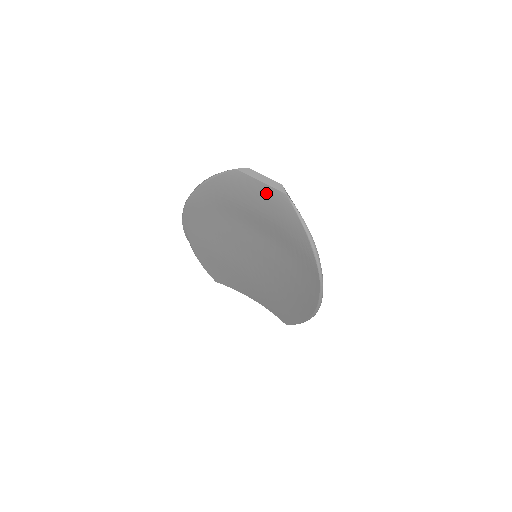
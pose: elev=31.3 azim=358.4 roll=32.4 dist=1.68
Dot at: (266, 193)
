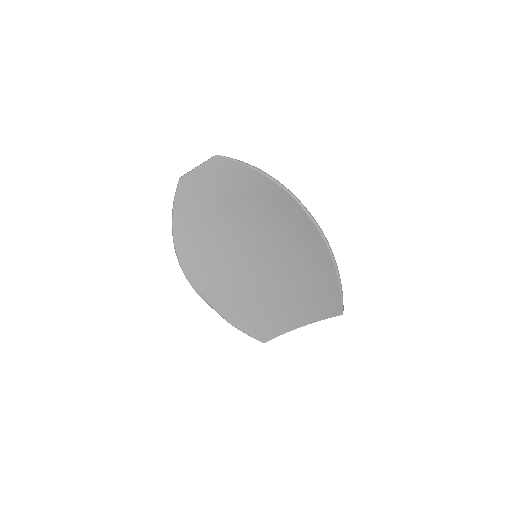
Dot at: (207, 171)
